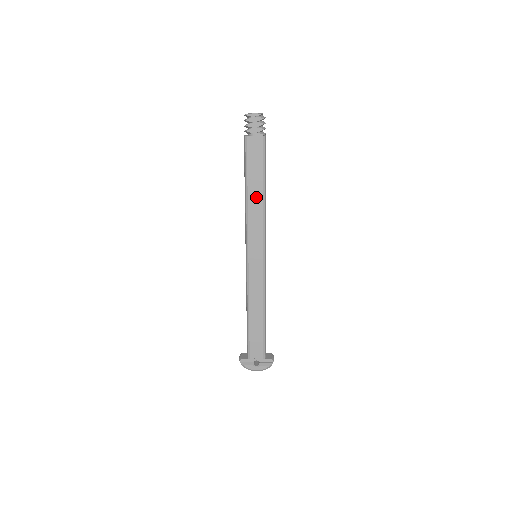
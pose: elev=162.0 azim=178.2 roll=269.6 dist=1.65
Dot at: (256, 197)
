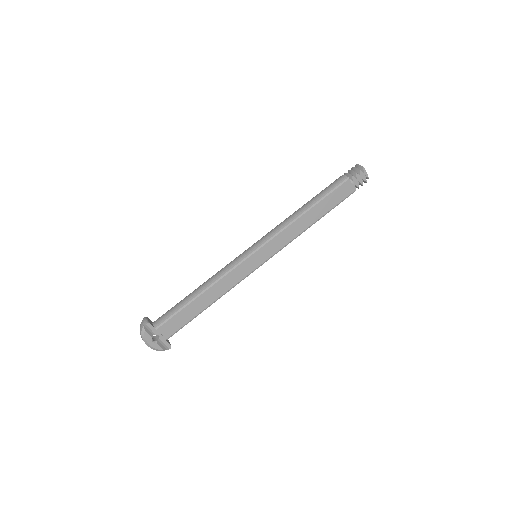
Dot at: (308, 220)
